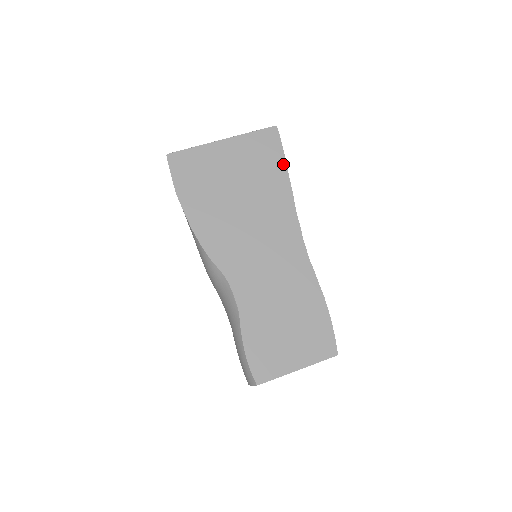
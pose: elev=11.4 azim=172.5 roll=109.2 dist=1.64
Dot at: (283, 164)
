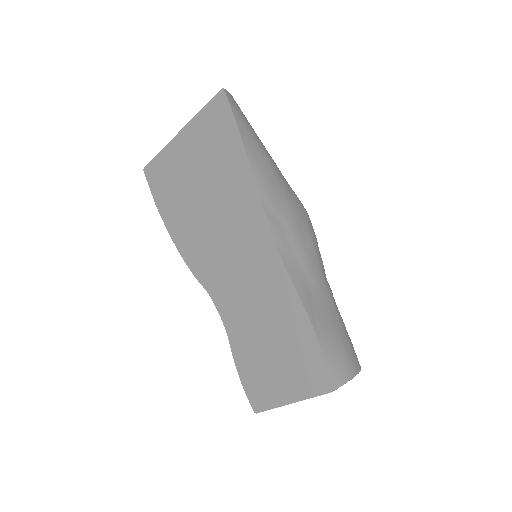
Dot at: (238, 141)
